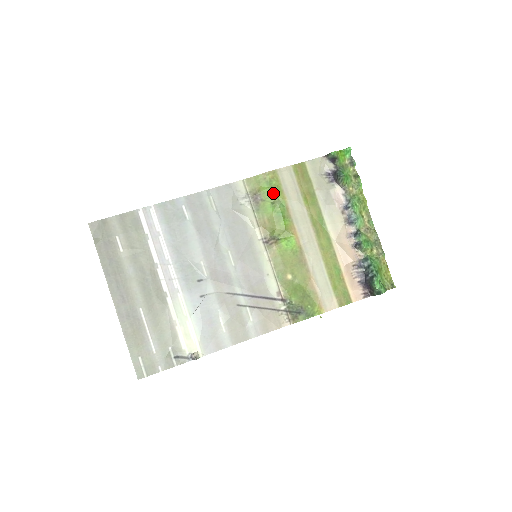
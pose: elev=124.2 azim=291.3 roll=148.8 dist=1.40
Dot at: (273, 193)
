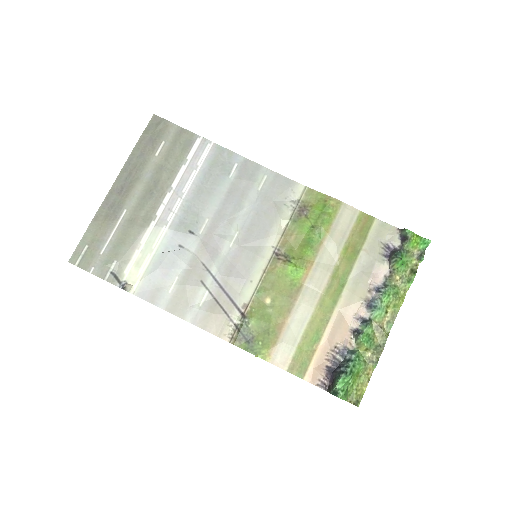
Dot at: (321, 218)
